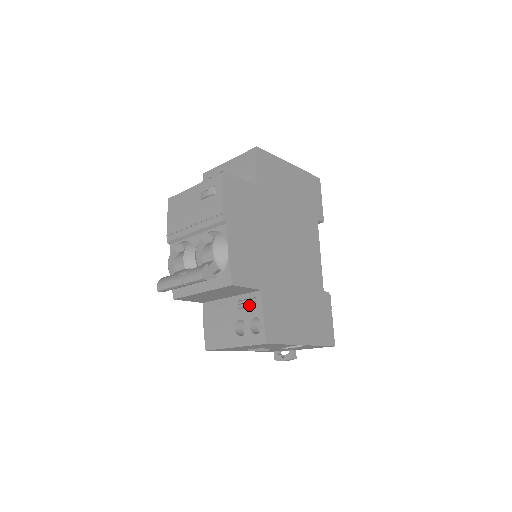
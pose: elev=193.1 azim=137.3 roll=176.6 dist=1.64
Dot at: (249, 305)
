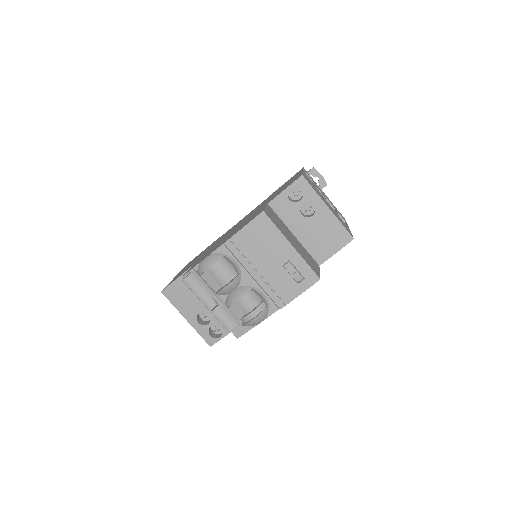
Dot at: occluded
